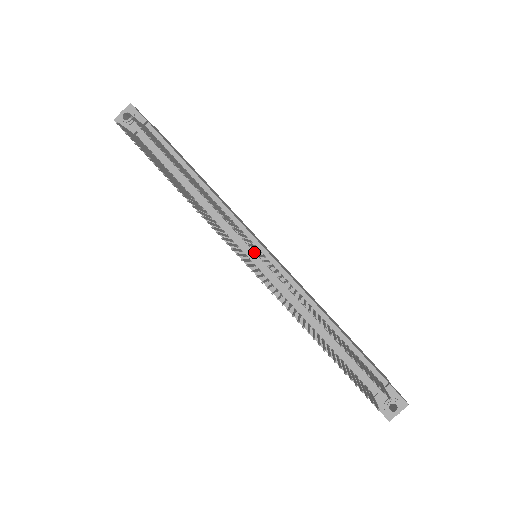
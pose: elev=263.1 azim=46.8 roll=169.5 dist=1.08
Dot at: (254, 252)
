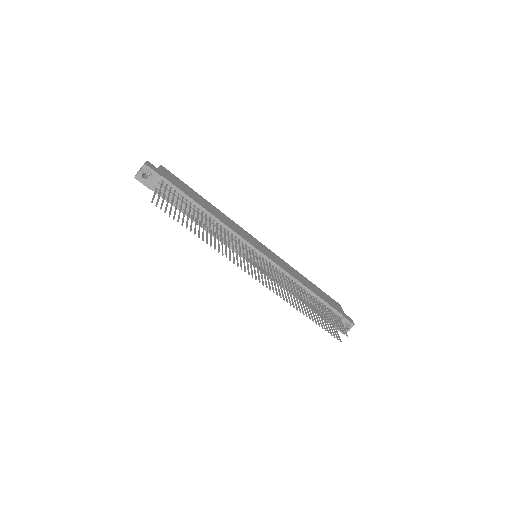
Dot at: occluded
